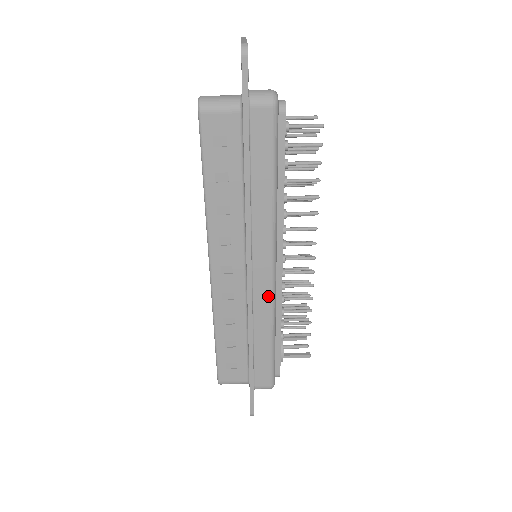
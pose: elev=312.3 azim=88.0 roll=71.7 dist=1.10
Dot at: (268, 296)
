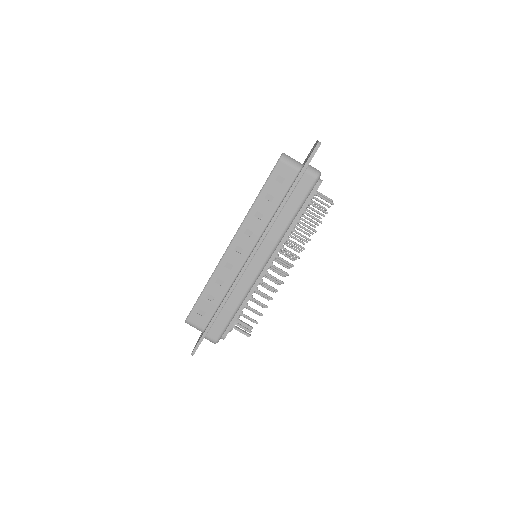
Dot at: (251, 279)
